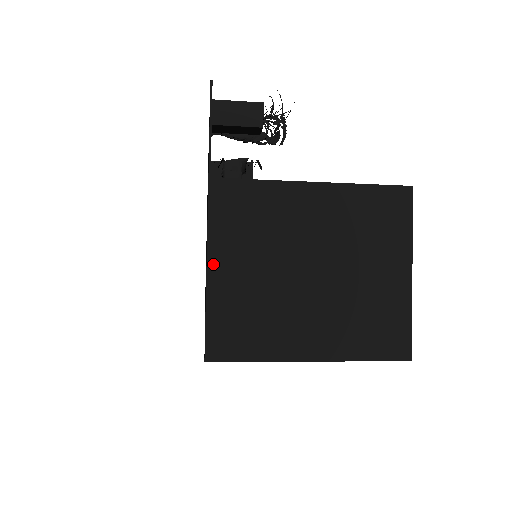
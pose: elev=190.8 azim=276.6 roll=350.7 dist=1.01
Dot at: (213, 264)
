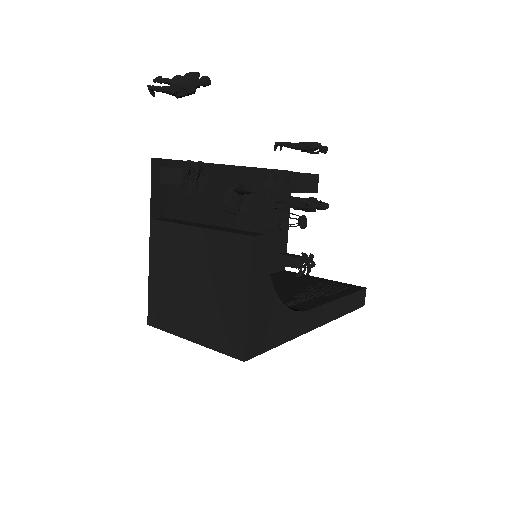
Dot at: (151, 270)
